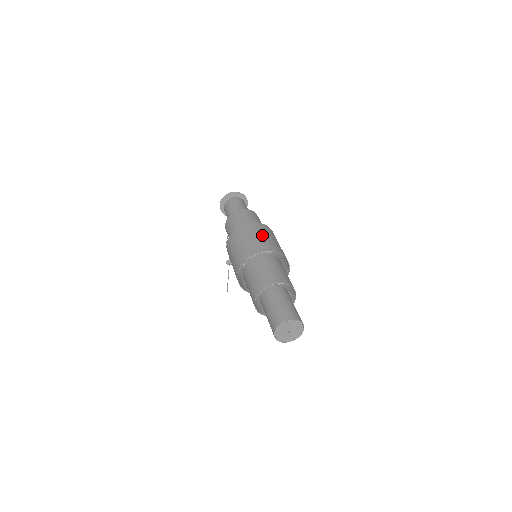
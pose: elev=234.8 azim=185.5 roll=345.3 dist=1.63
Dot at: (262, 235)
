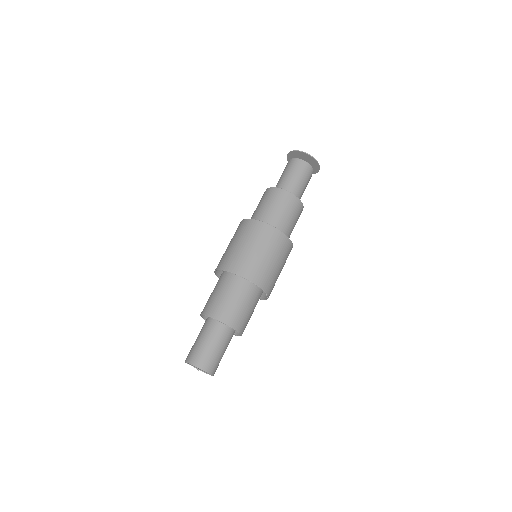
Dot at: (262, 251)
